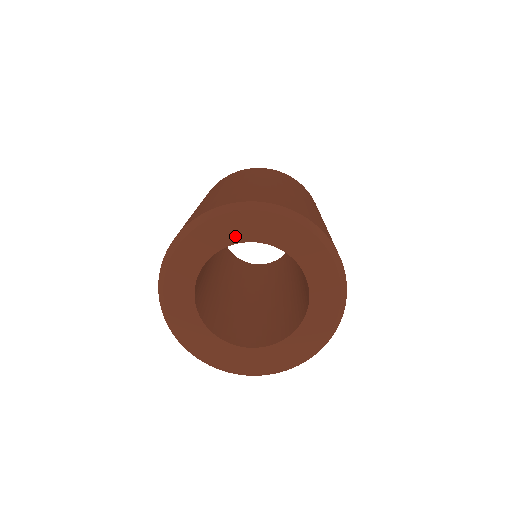
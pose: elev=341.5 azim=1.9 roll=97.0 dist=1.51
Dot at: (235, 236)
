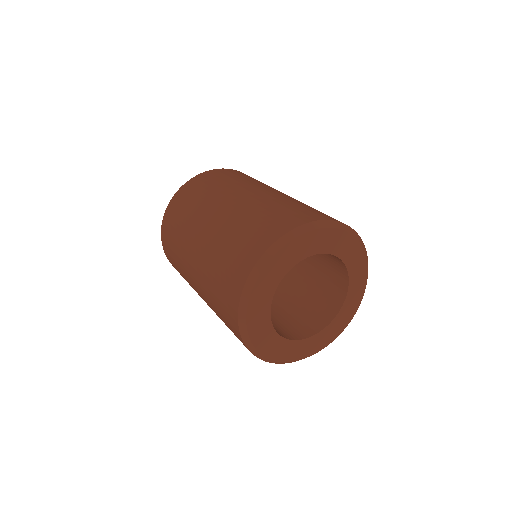
Dot at: (267, 298)
